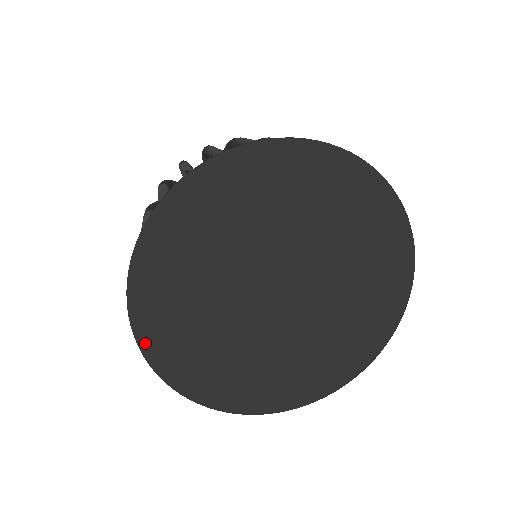
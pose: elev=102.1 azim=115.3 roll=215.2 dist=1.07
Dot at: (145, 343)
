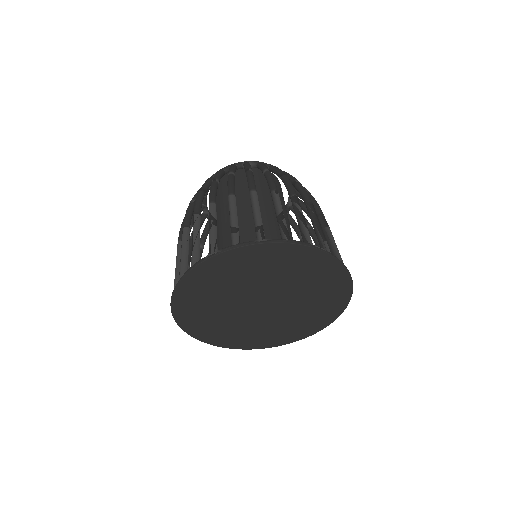
Dot at: (175, 309)
